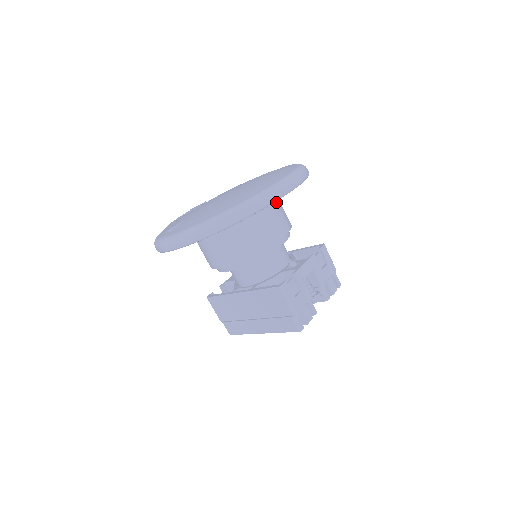
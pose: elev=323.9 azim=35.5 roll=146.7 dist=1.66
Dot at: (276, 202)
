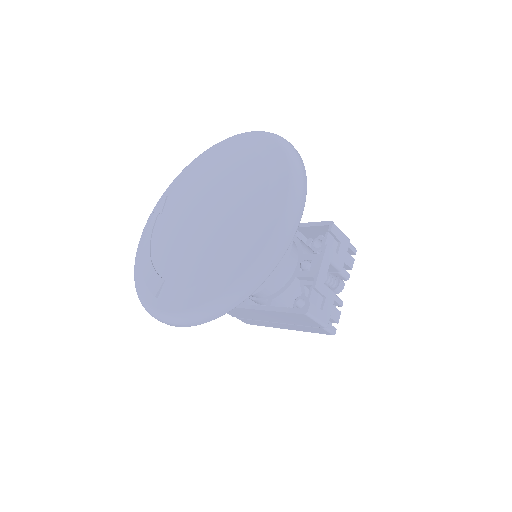
Dot at: occluded
